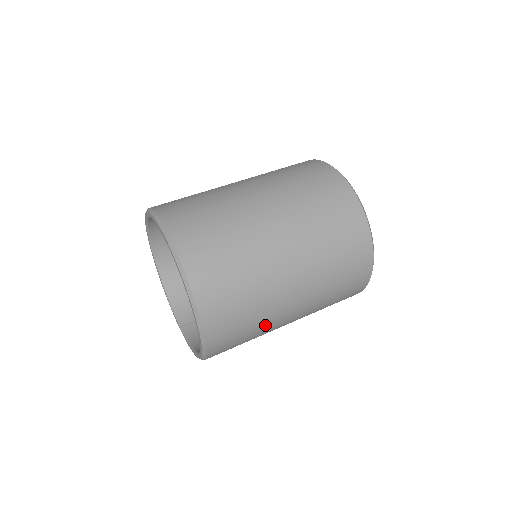
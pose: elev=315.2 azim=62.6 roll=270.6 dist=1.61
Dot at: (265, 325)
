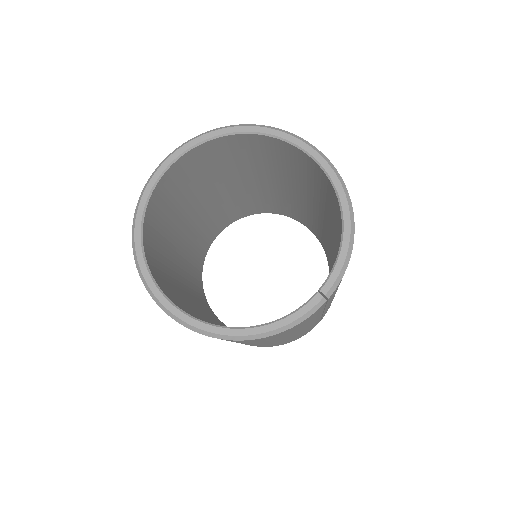
Dot at: occluded
